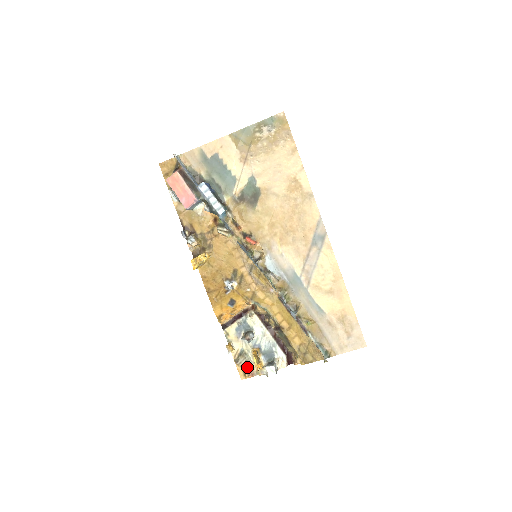
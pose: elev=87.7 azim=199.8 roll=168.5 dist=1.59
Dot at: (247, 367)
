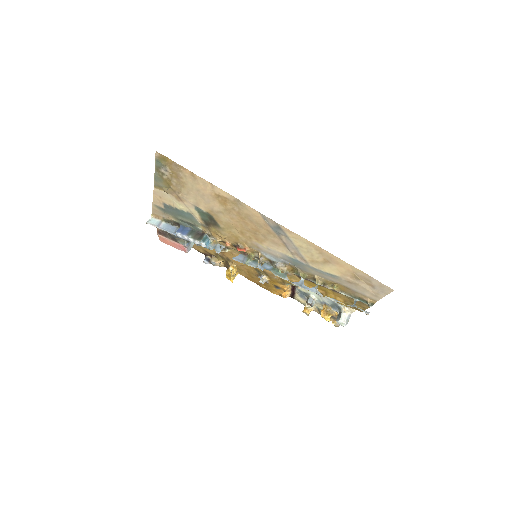
Dot at: (331, 317)
